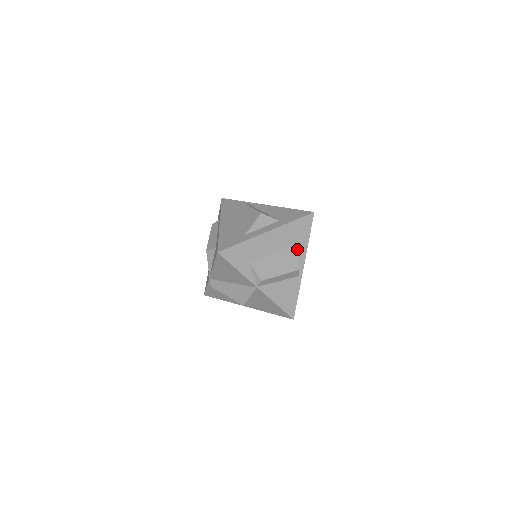
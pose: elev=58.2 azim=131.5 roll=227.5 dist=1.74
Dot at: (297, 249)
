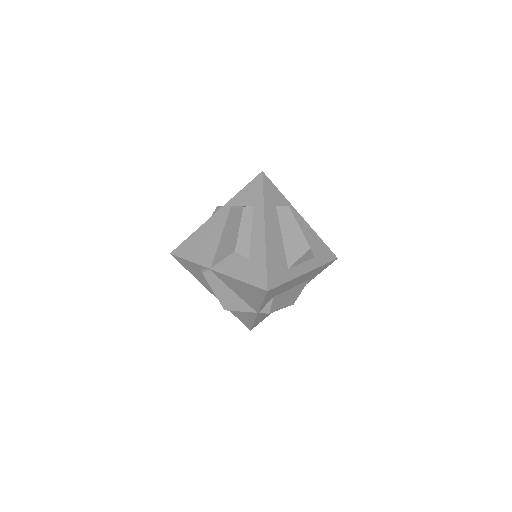
Dot at: occluded
